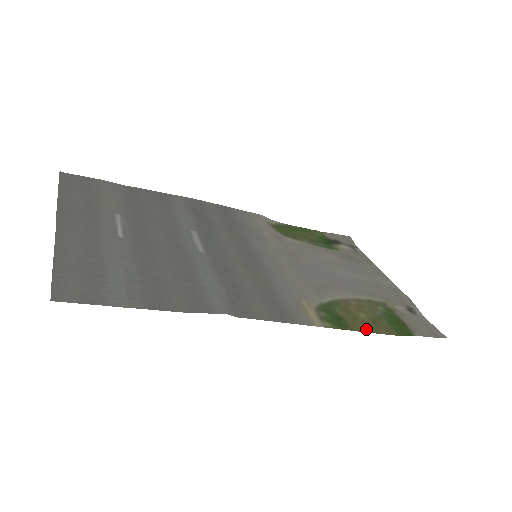
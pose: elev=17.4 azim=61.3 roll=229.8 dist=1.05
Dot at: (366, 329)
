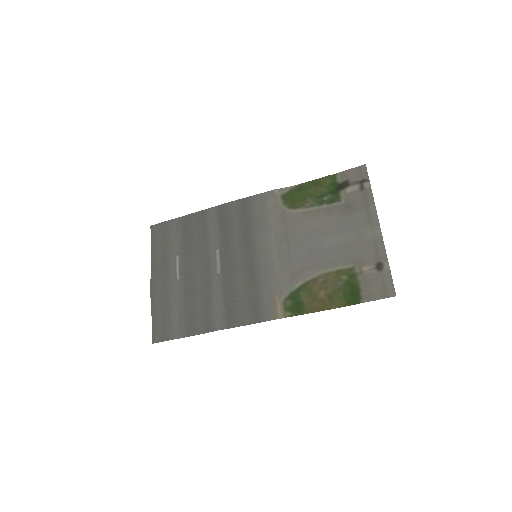
Dot at: (318, 308)
